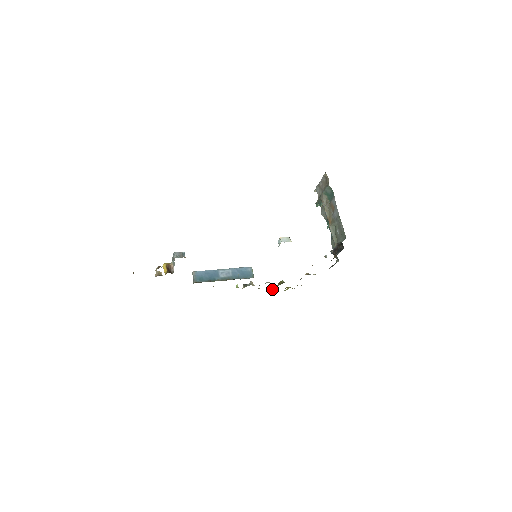
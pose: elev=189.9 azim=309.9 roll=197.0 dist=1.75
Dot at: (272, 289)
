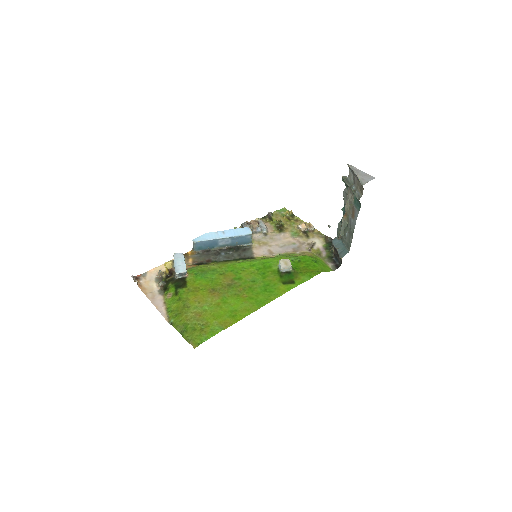
Dot at: (270, 214)
